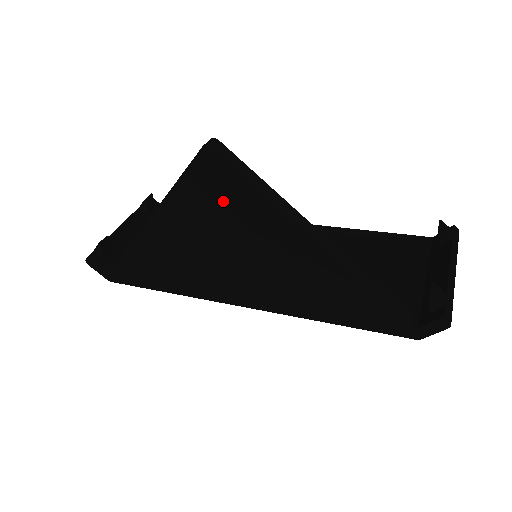
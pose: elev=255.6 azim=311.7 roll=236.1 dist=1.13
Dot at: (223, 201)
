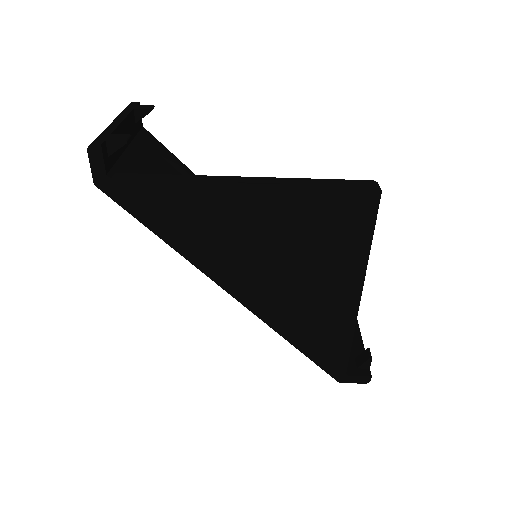
Dot at: (336, 226)
